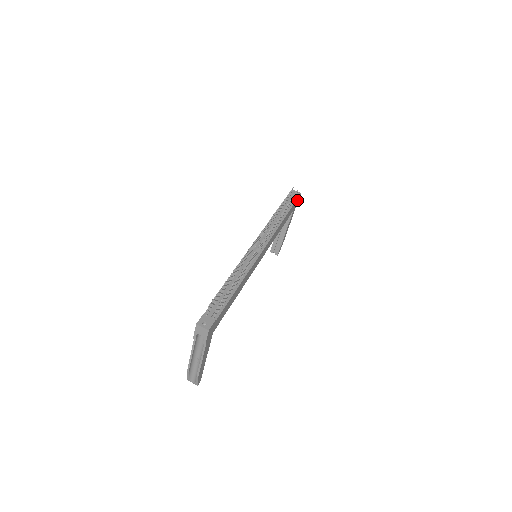
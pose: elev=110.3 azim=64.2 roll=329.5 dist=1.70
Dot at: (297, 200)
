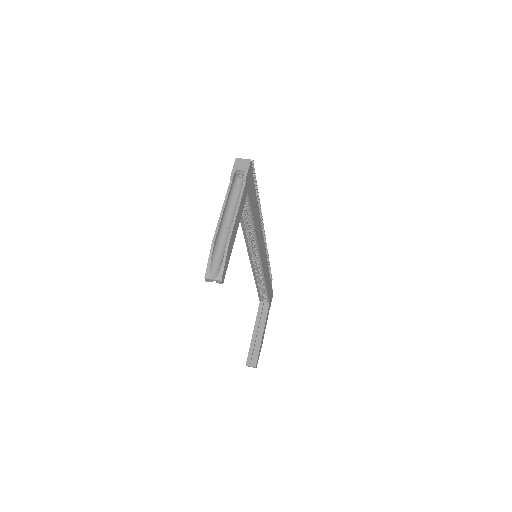
Dot at: (271, 295)
